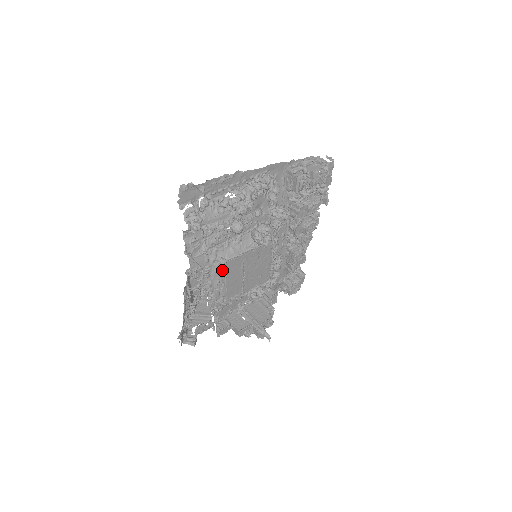
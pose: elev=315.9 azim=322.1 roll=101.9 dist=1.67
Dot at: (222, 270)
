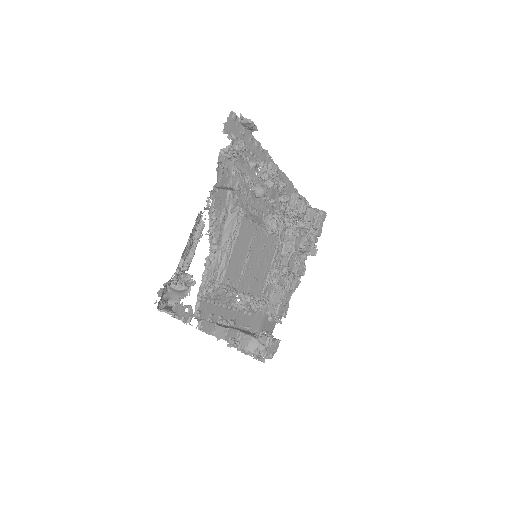
Dot at: (236, 225)
